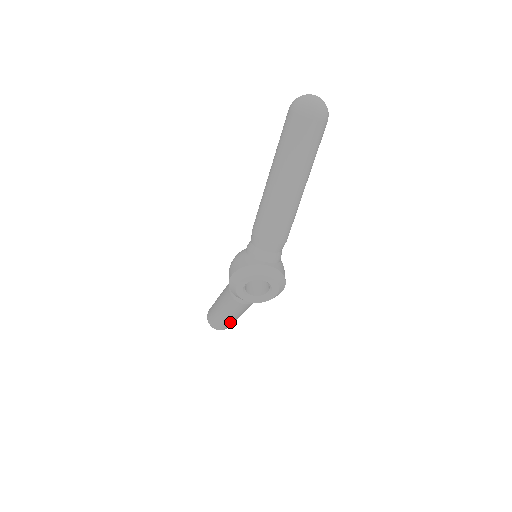
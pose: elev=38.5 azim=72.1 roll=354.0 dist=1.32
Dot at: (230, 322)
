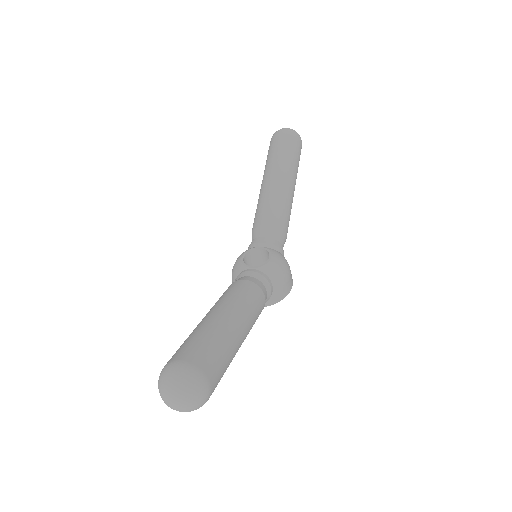
Dot at: occluded
